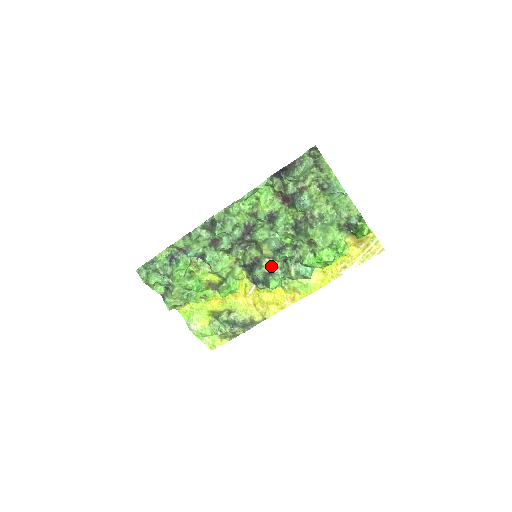
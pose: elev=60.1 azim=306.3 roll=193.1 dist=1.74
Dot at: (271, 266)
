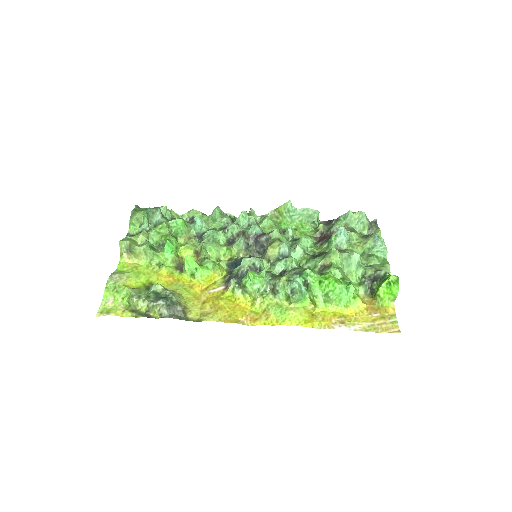
Dot at: occluded
